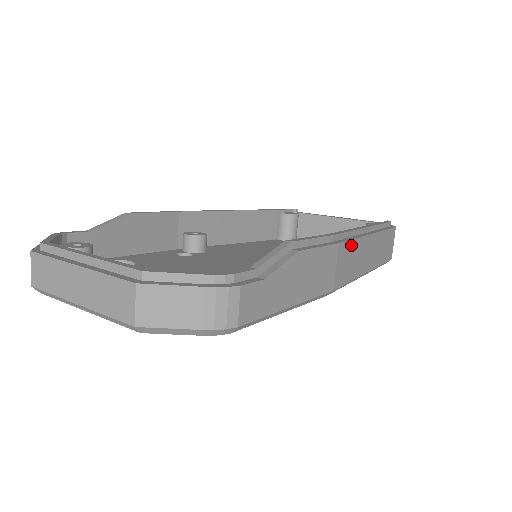
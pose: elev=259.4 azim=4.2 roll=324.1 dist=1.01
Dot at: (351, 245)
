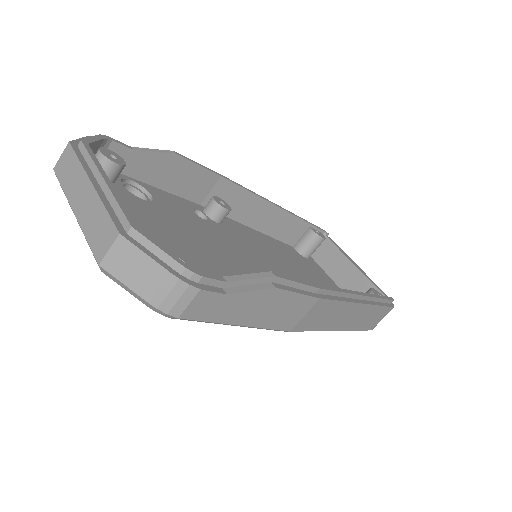
Dot at: (333, 304)
